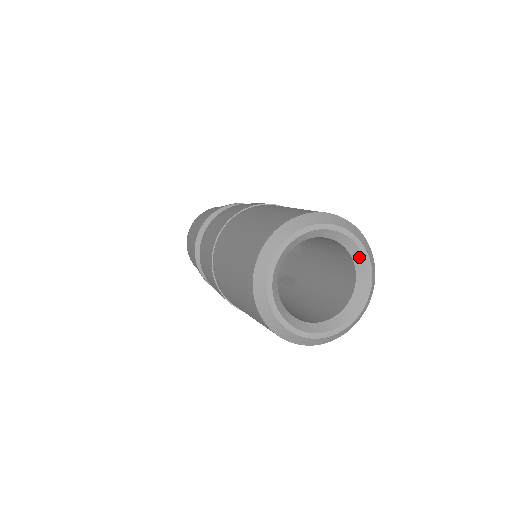
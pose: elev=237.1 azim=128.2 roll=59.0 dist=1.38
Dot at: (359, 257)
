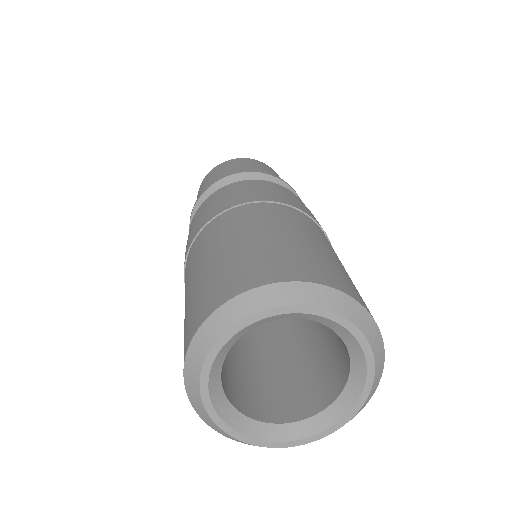
Dot at: (360, 364)
